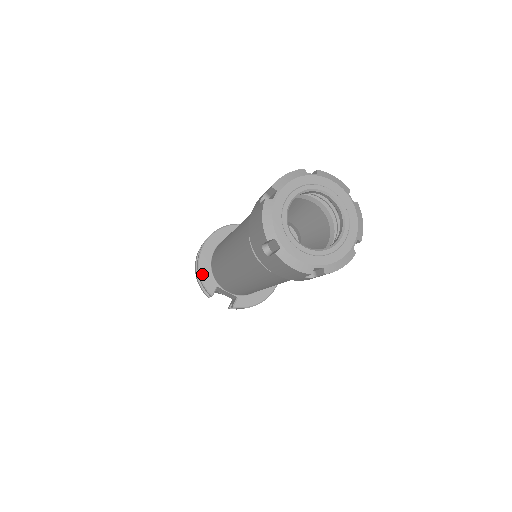
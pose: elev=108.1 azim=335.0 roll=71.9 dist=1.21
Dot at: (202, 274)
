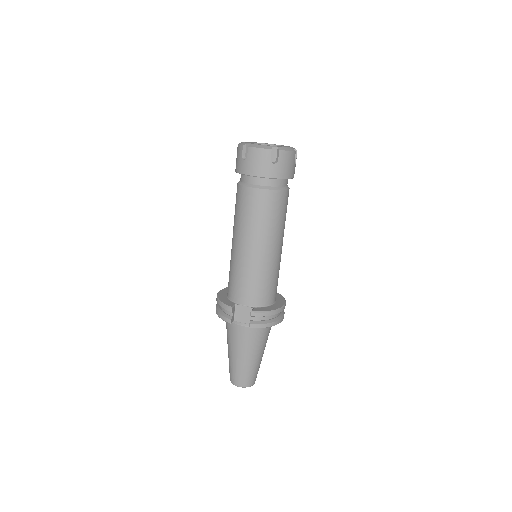
Dot at: (221, 300)
